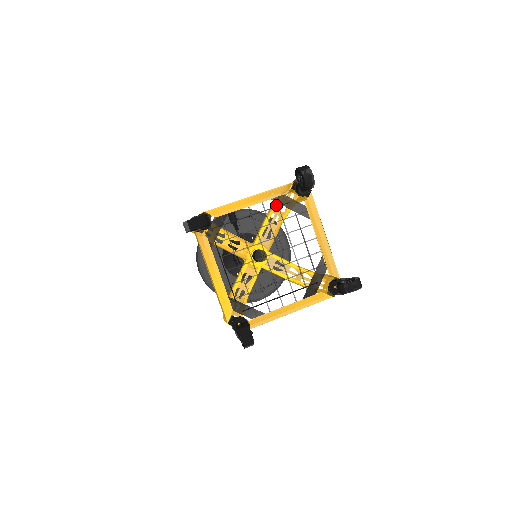
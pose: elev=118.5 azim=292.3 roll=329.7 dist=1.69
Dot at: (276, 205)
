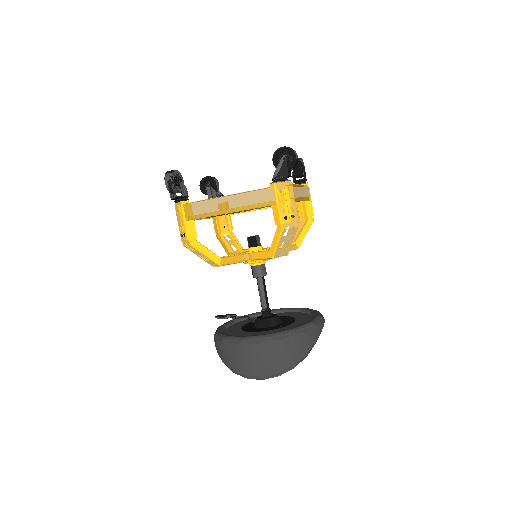
Dot at: (225, 242)
